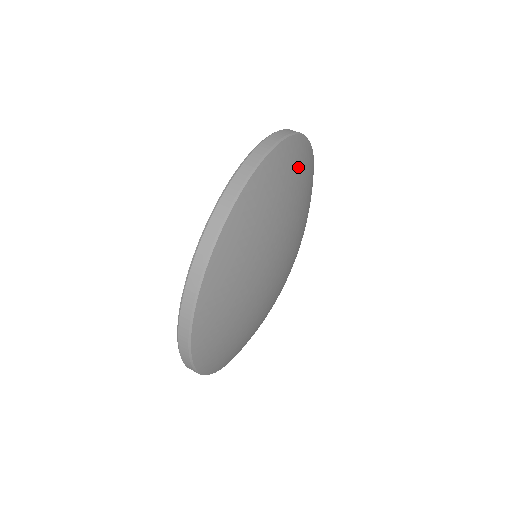
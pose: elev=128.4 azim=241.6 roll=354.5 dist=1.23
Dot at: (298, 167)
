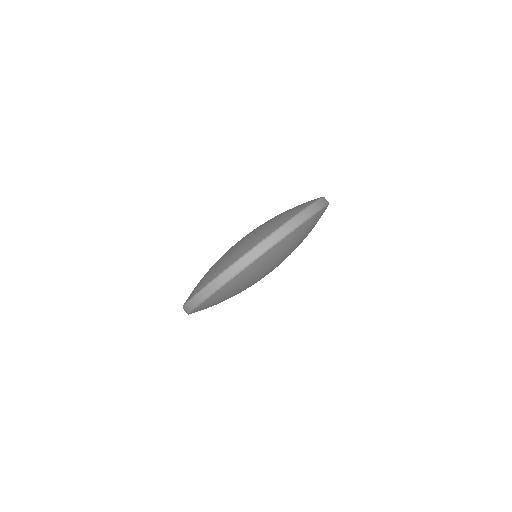
Dot at: (243, 280)
